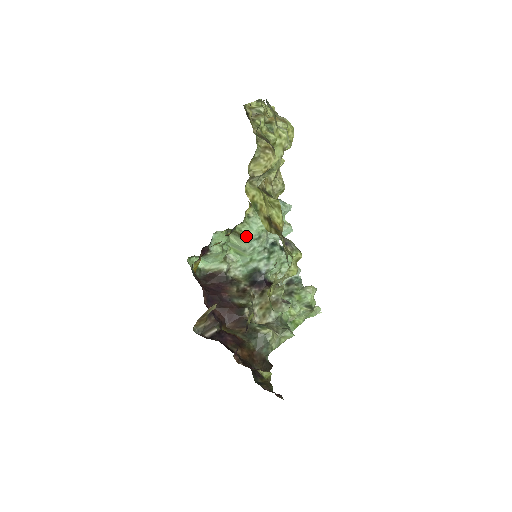
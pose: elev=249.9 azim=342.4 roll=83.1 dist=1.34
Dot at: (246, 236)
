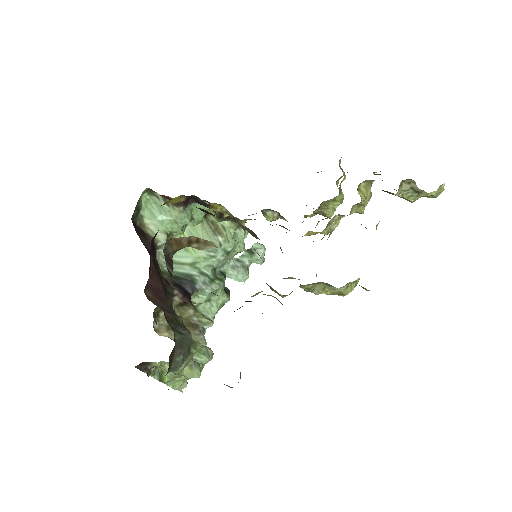
Dot at: (223, 238)
